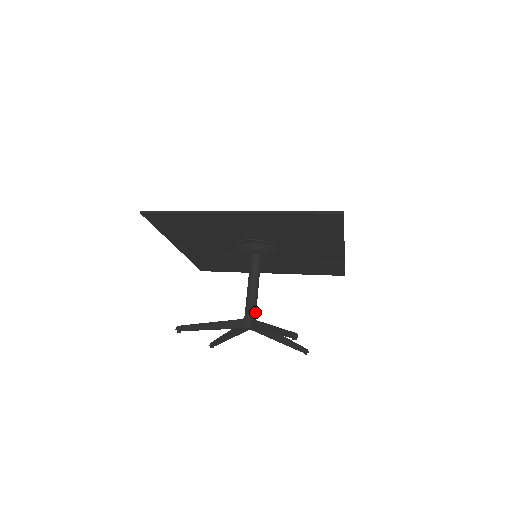
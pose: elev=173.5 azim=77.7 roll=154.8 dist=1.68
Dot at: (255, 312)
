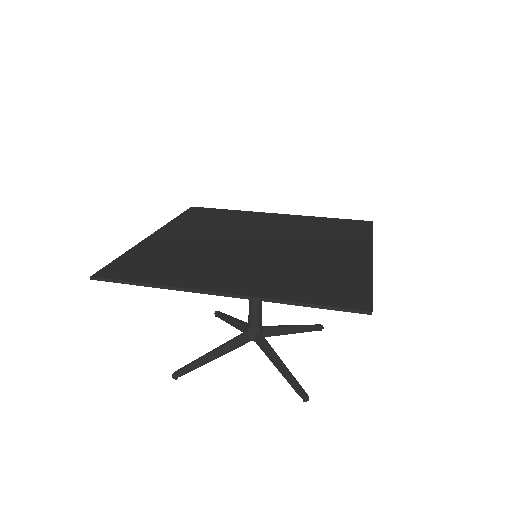
Dot at: (260, 322)
